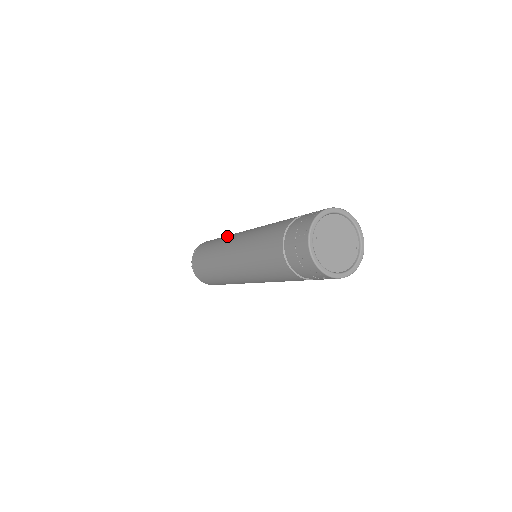
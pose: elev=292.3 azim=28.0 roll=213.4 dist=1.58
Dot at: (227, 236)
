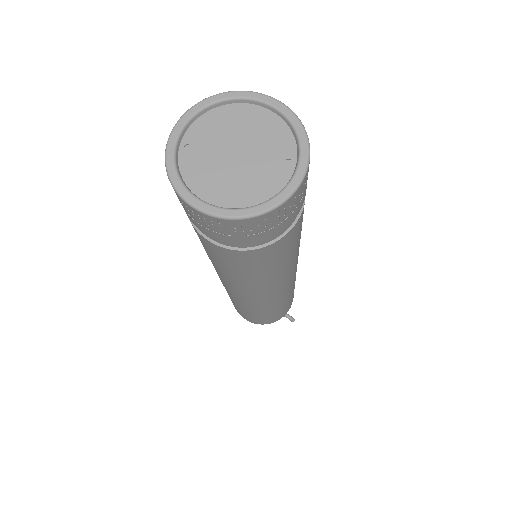
Dot at: occluded
